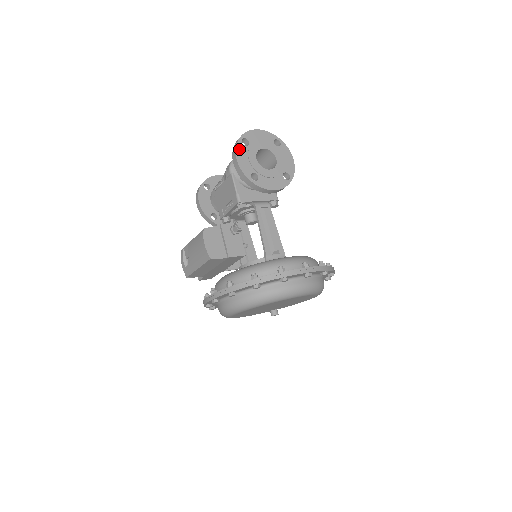
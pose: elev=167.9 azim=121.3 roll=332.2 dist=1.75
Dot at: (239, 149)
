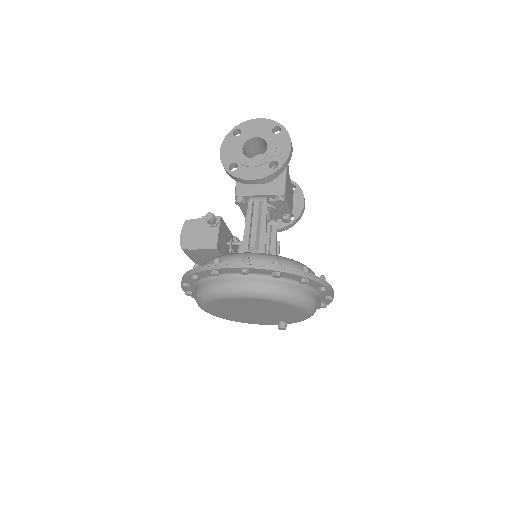
Dot at: (227, 140)
